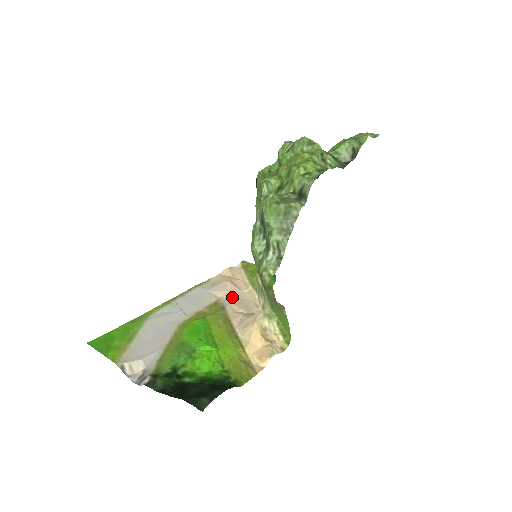
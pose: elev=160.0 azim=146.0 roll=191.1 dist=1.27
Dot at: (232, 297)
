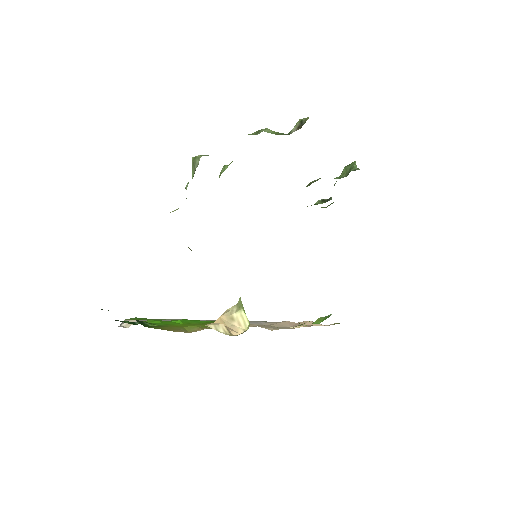
Dot at: (272, 326)
